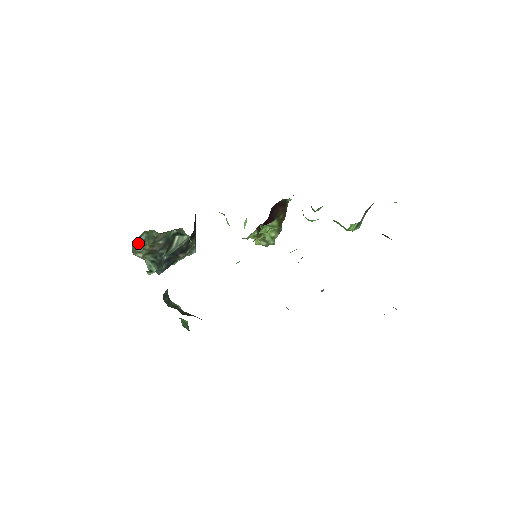
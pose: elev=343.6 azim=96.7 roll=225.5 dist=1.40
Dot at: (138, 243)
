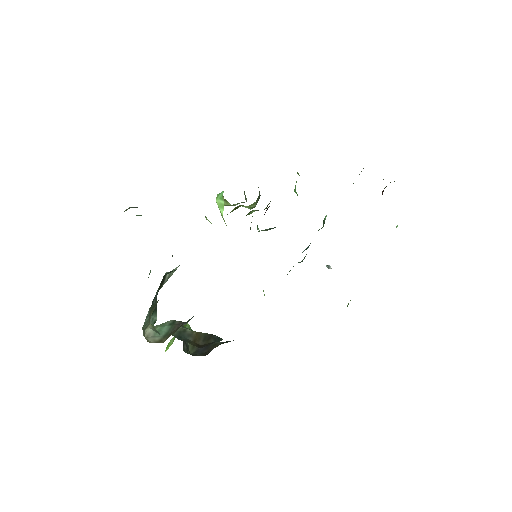
Dot at: (144, 322)
